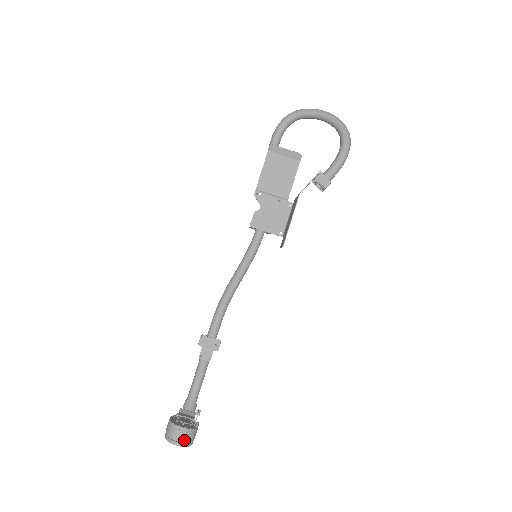
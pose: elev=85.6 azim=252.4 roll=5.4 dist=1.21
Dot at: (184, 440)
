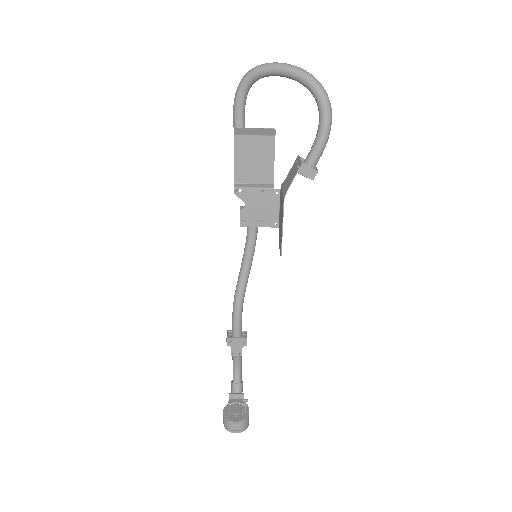
Dot at: (241, 428)
